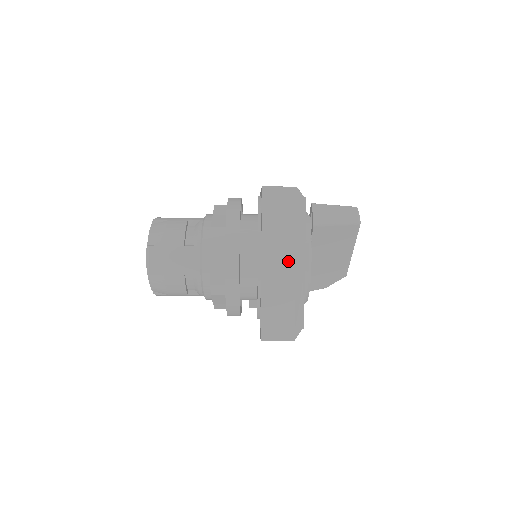
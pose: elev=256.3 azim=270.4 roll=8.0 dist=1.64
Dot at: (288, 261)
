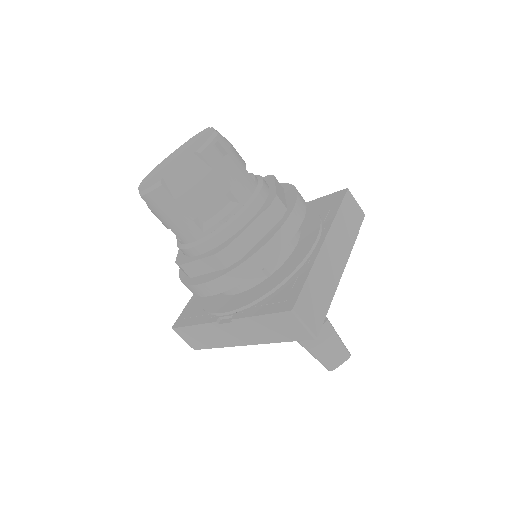
Dot at: (245, 340)
